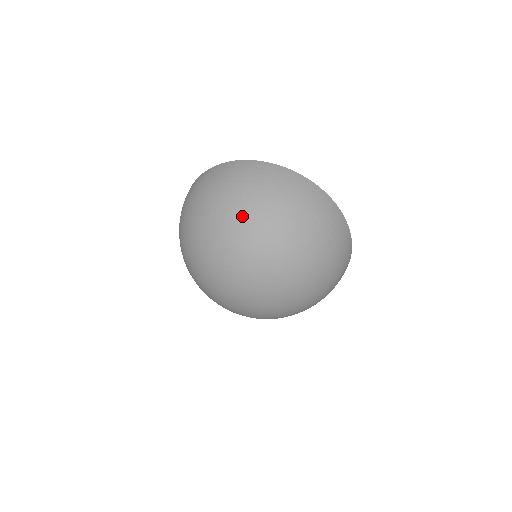
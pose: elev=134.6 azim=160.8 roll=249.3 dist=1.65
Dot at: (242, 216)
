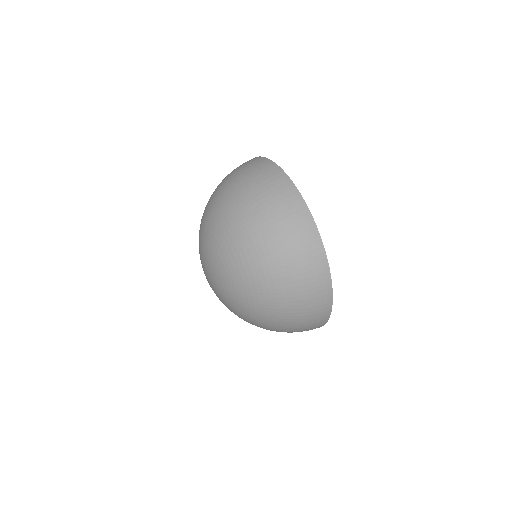
Dot at: (252, 253)
